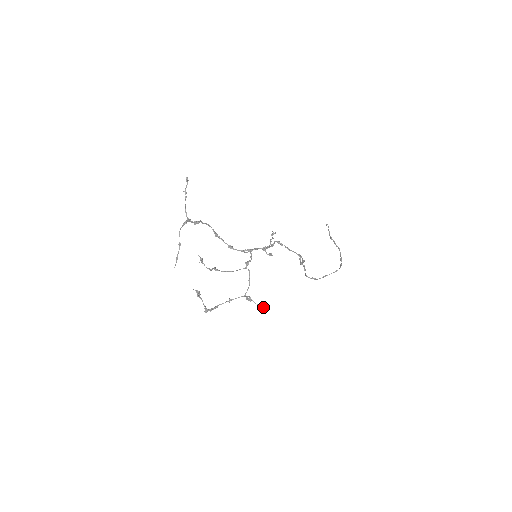
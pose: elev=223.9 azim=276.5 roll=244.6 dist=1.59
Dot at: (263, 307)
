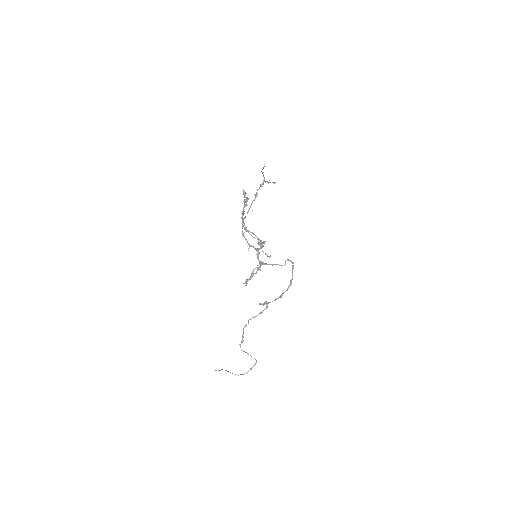
Dot at: (270, 255)
